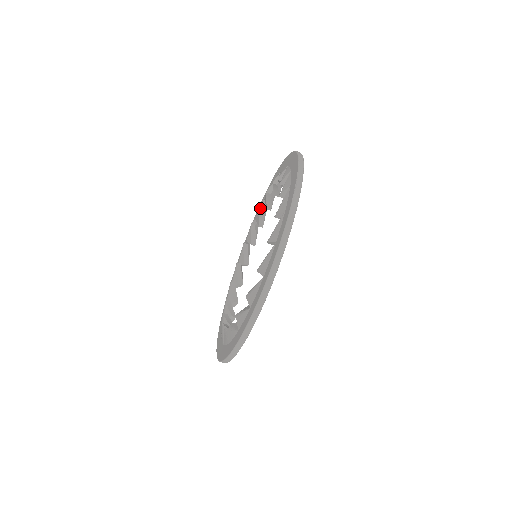
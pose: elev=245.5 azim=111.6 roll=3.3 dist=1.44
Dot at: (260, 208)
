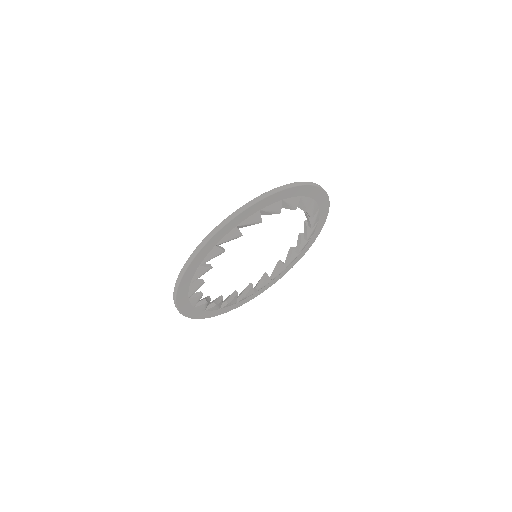
Dot at: (236, 292)
